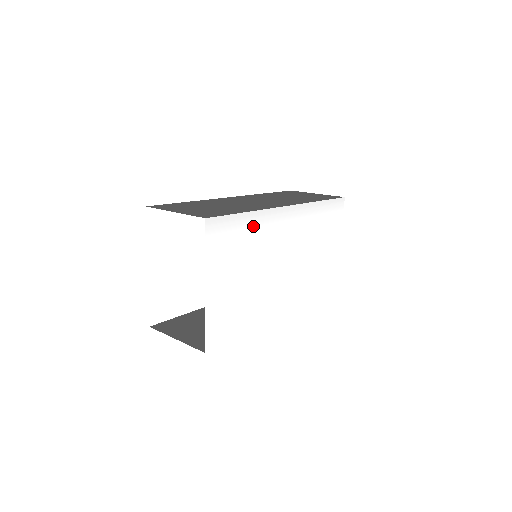
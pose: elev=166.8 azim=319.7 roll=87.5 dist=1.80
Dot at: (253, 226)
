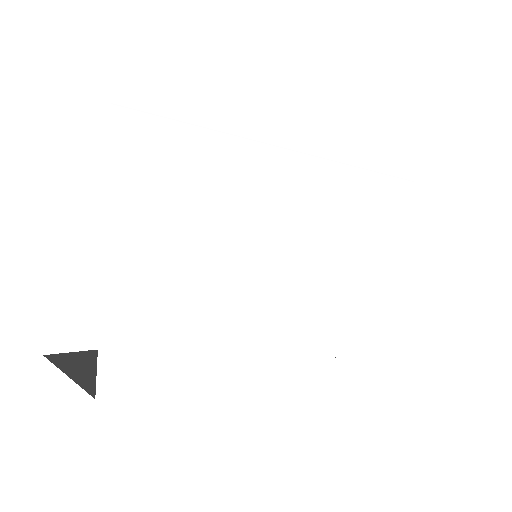
Dot at: (230, 163)
